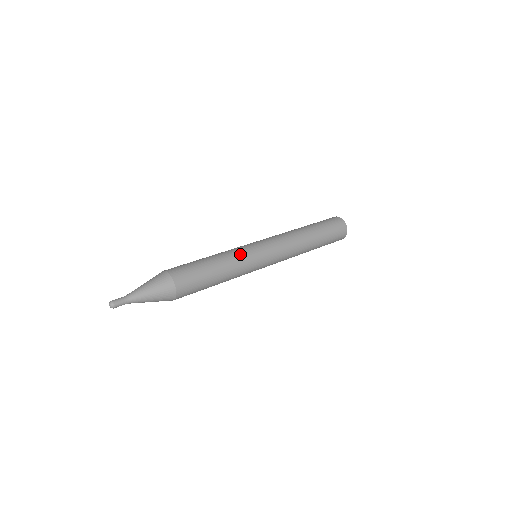
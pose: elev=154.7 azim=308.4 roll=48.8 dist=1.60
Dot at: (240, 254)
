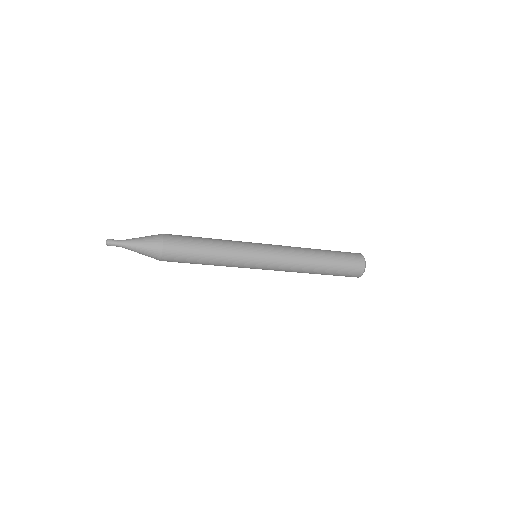
Dot at: (236, 246)
